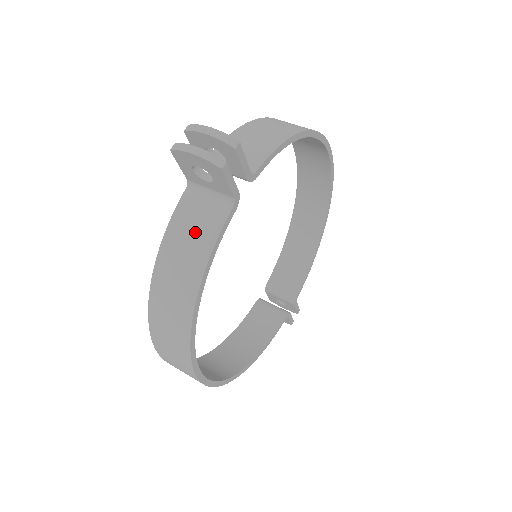
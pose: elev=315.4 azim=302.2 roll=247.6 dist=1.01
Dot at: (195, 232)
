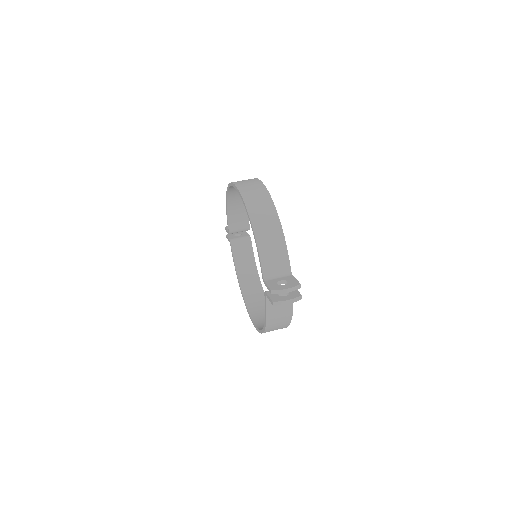
Dot at: (282, 308)
